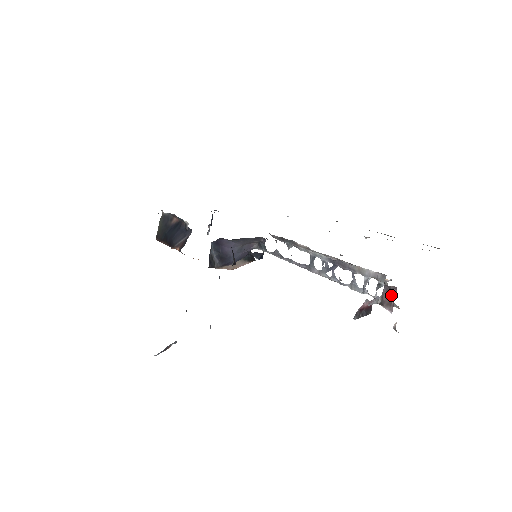
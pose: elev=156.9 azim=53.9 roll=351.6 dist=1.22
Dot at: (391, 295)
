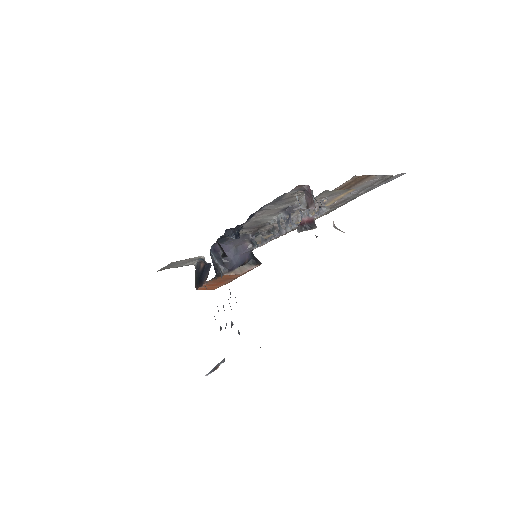
Dot at: (309, 195)
